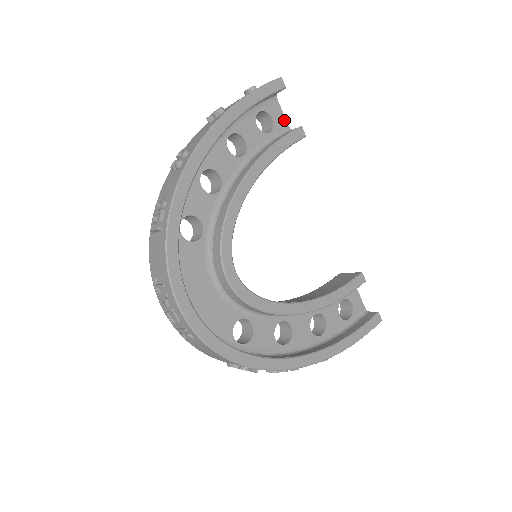
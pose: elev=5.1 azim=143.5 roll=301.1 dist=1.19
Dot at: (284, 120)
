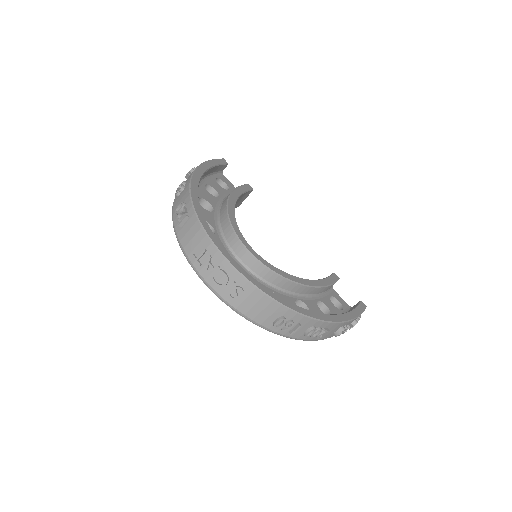
Dot at: (233, 186)
